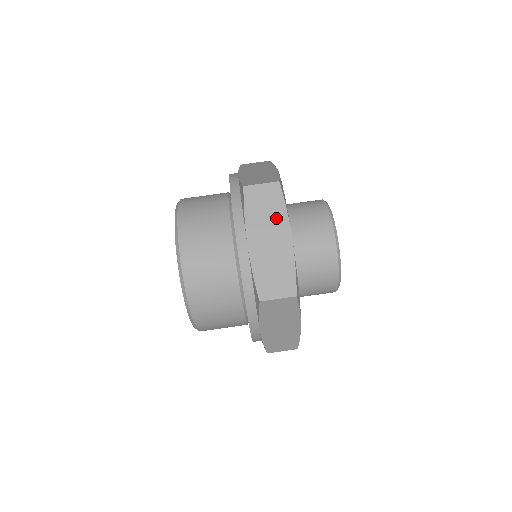
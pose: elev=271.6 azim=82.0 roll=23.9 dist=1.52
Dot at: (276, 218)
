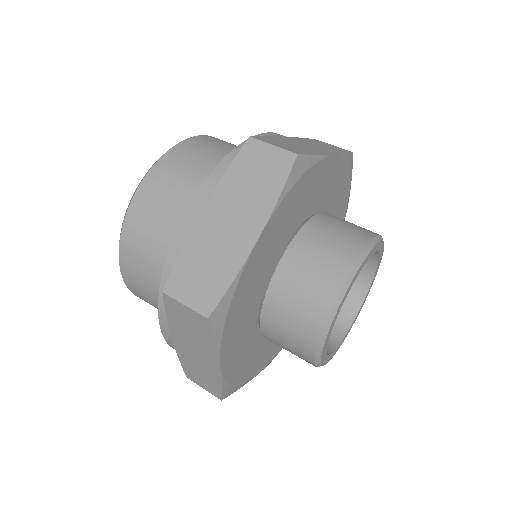
Dot at: (258, 200)
